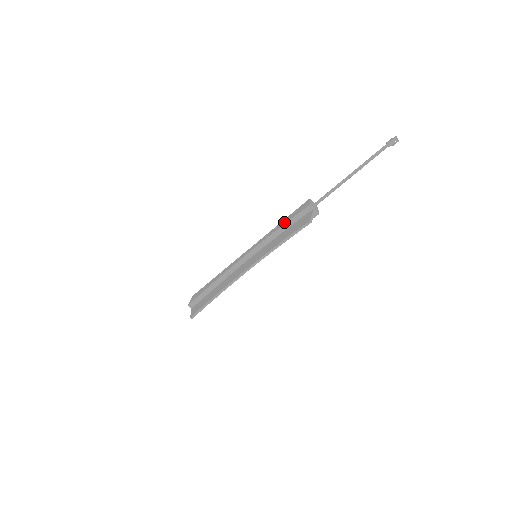
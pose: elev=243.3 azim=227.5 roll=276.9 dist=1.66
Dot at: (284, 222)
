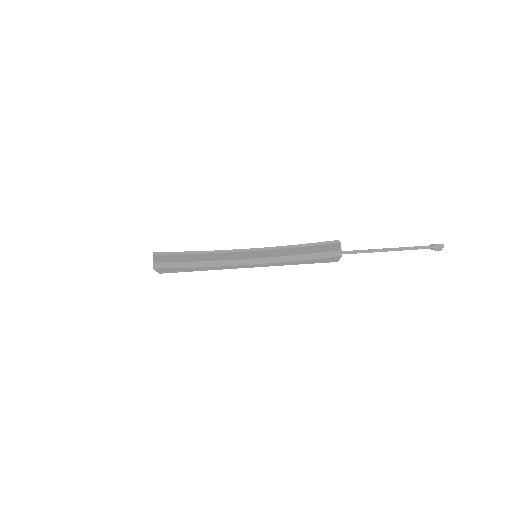
Dot at: occluded
